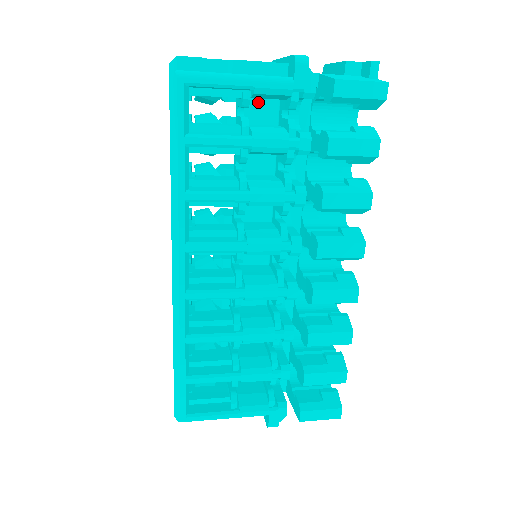
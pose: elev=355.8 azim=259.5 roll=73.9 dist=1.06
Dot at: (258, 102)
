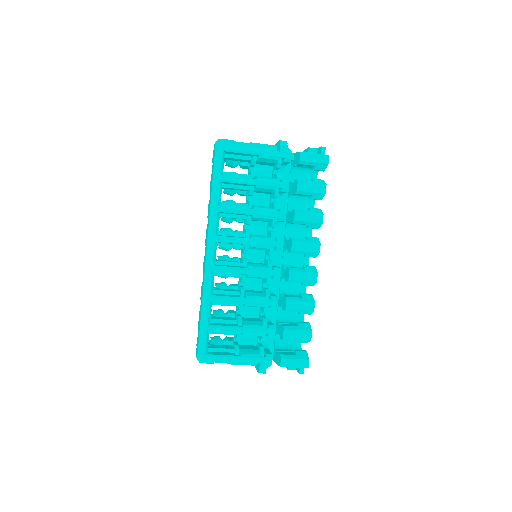
Dot at: (261, 167)
